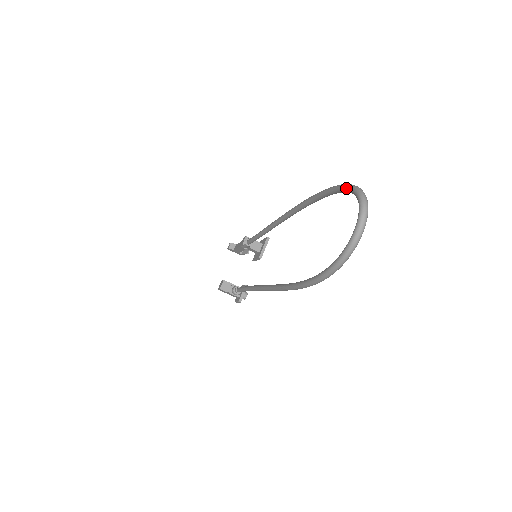
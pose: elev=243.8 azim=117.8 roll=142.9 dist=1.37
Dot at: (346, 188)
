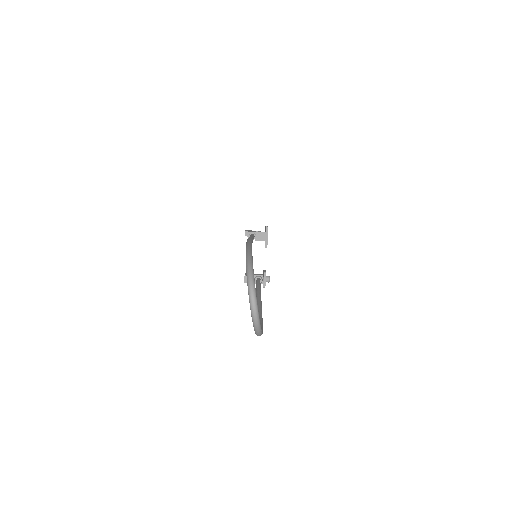
Dot at: occluded
